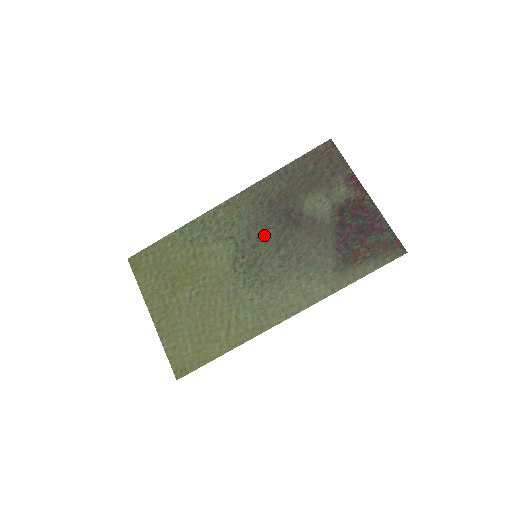
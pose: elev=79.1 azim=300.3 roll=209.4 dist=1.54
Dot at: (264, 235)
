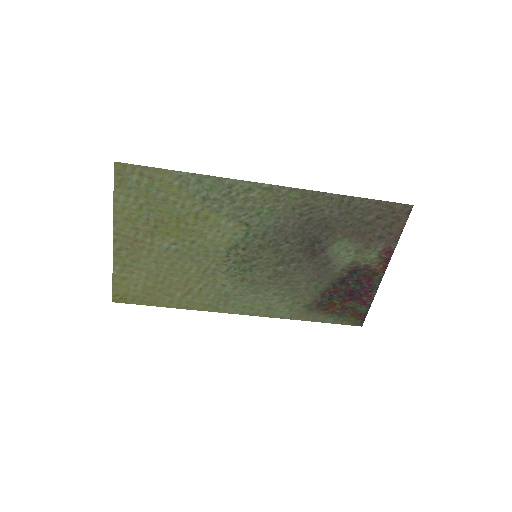
Dot at: (278, 244)
